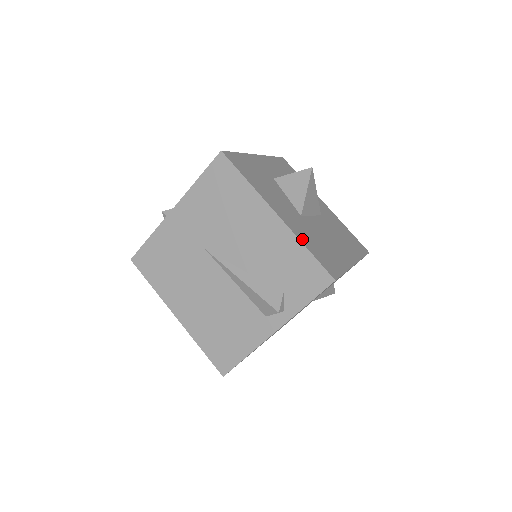
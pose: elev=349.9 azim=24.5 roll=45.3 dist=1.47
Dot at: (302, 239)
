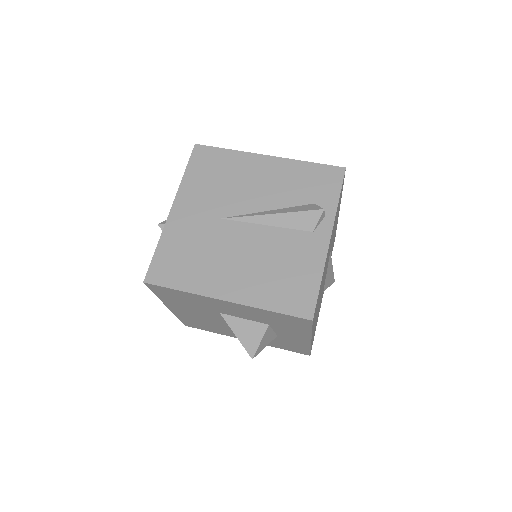
Dot at: occluded
